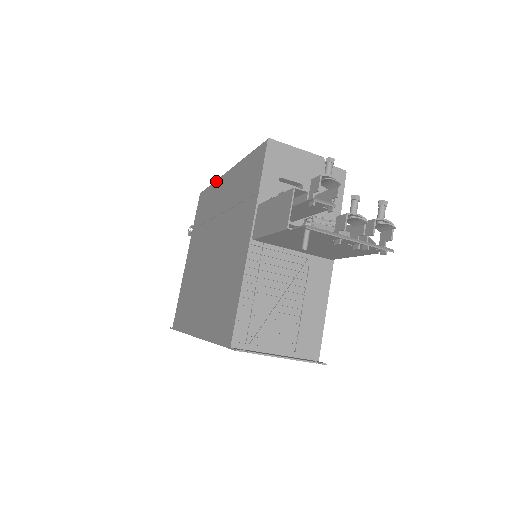
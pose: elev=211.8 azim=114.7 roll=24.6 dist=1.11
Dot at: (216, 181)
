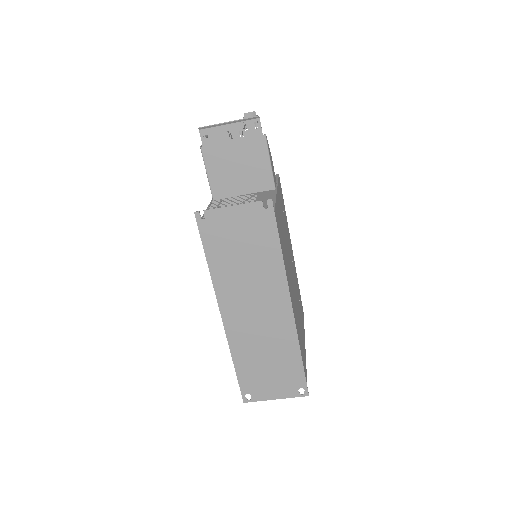
Dot at: occluded
